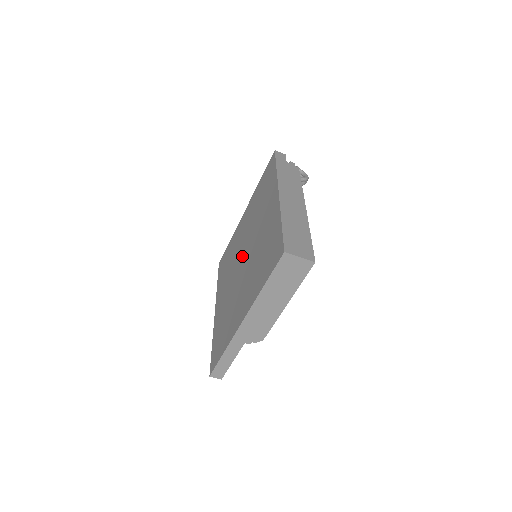
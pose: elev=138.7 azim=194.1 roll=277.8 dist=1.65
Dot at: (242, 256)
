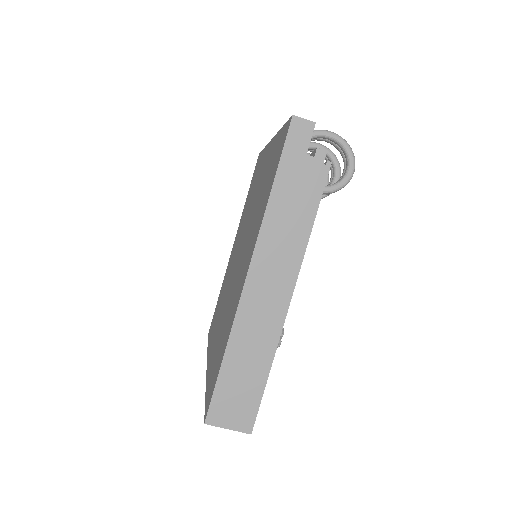
Dot at: (240, 246)
